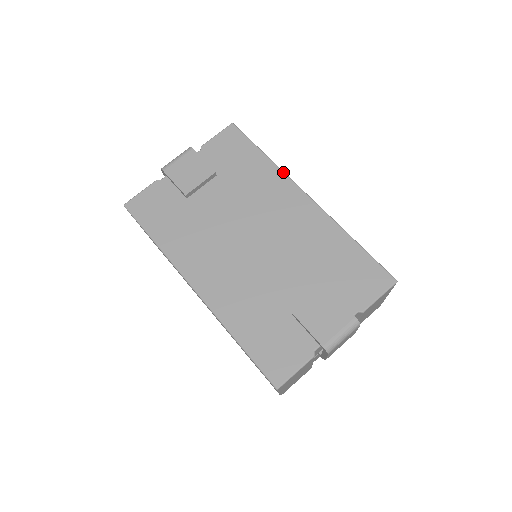
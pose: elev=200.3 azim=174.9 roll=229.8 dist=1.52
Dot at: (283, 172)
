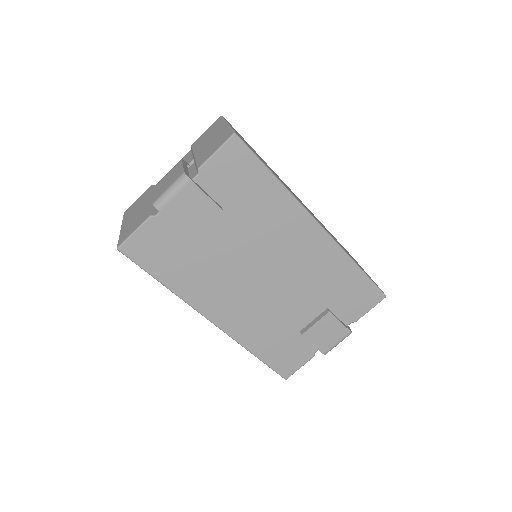
Dot at: (296, 201)
